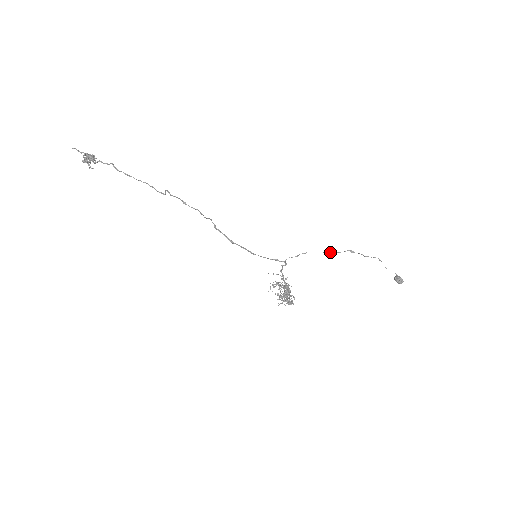
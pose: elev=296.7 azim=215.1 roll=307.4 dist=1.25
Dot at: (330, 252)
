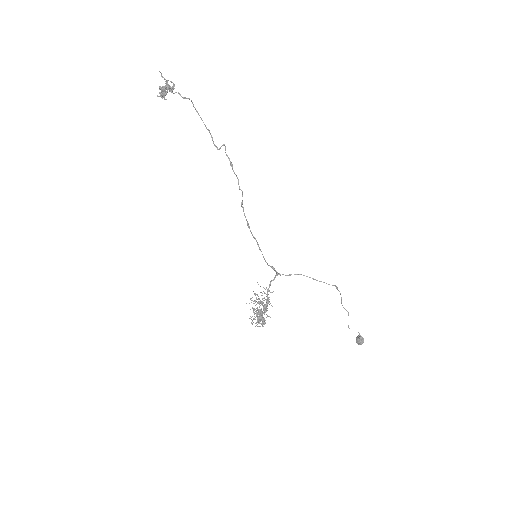
Dot at: (320, 281)
